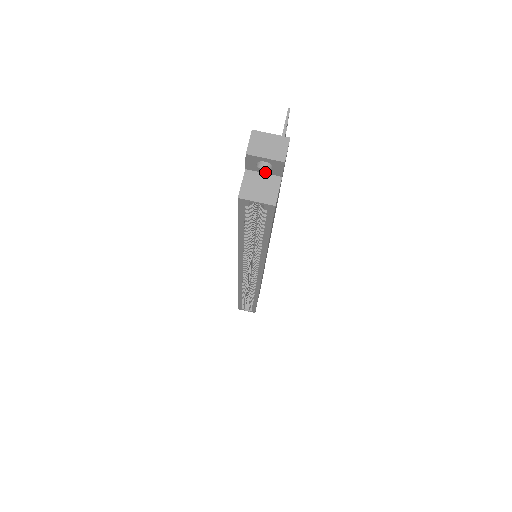
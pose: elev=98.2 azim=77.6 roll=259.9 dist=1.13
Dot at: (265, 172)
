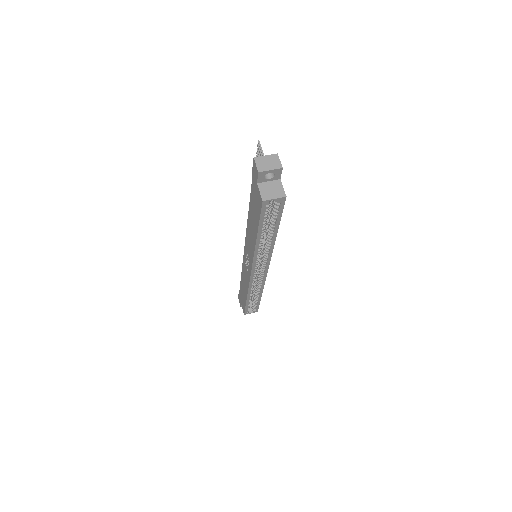
Dot at: (270, 180)
